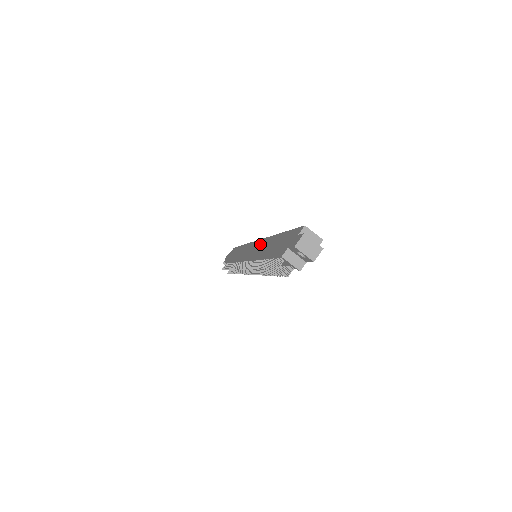
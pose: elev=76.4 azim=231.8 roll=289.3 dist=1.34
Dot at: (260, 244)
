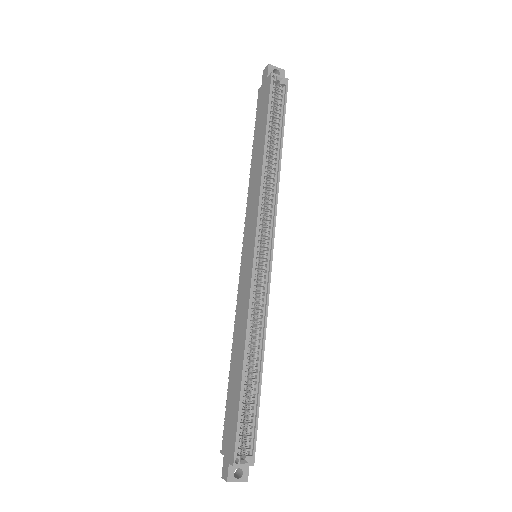
Dot at: (245, 297)
